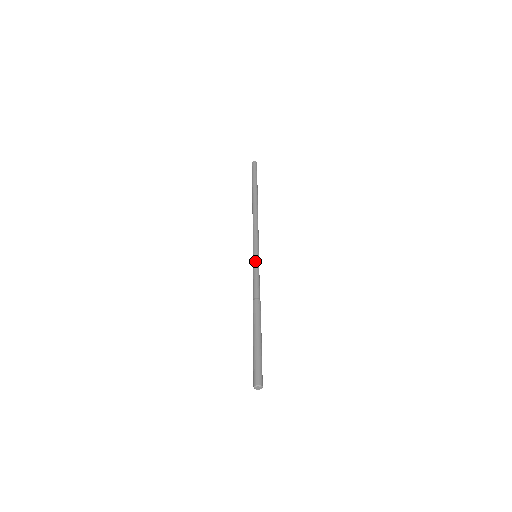
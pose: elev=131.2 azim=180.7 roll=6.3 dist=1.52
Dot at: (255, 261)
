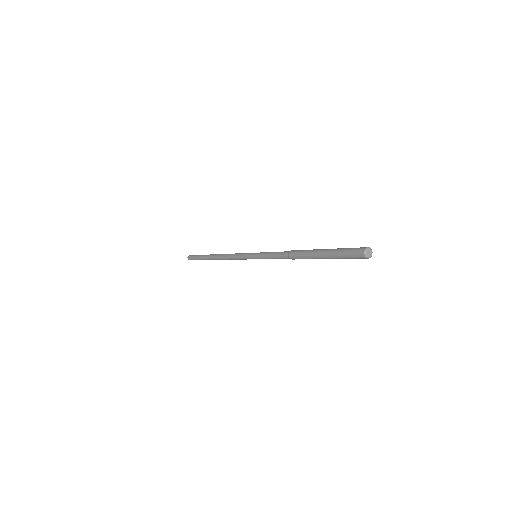
Dot at: (261, 252)
